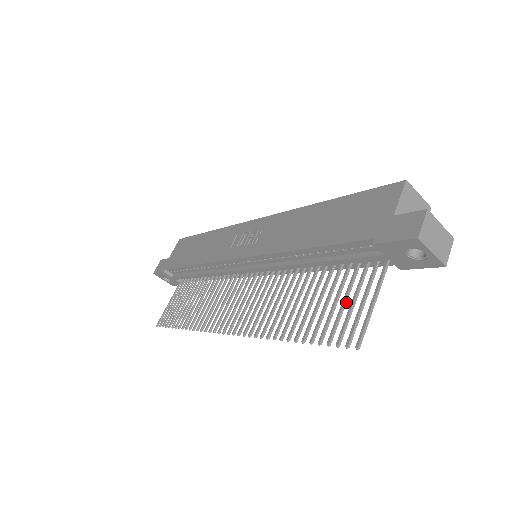
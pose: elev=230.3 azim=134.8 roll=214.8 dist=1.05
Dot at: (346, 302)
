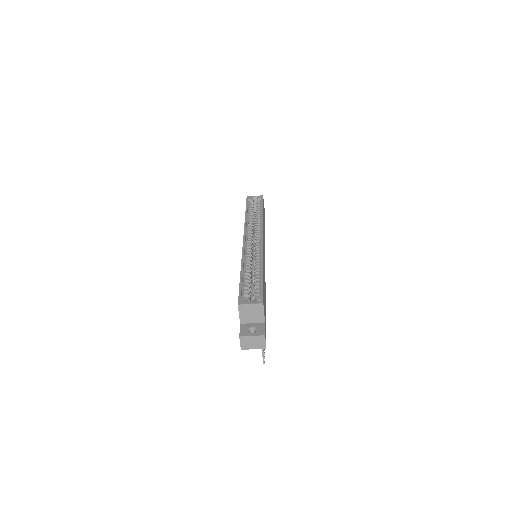
Dot at: occluded
